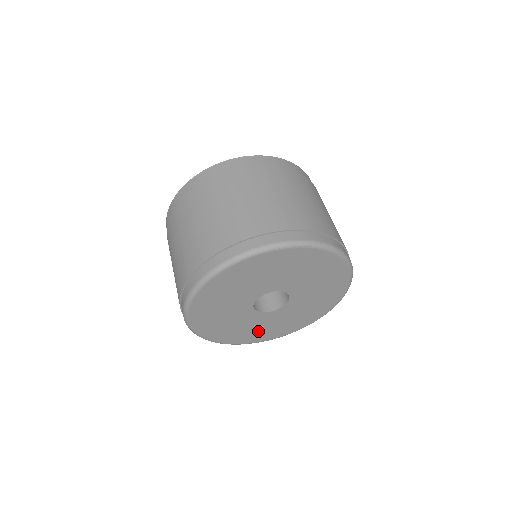
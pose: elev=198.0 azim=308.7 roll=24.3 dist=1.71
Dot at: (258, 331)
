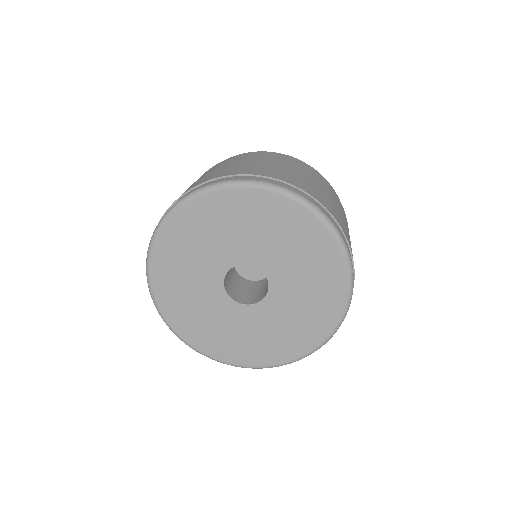
Dot at: (183, 297)
